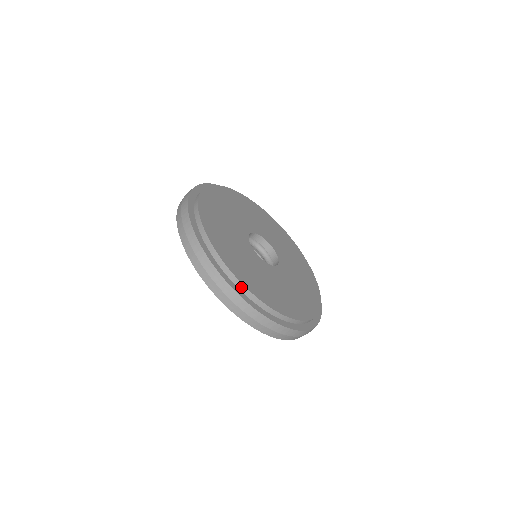
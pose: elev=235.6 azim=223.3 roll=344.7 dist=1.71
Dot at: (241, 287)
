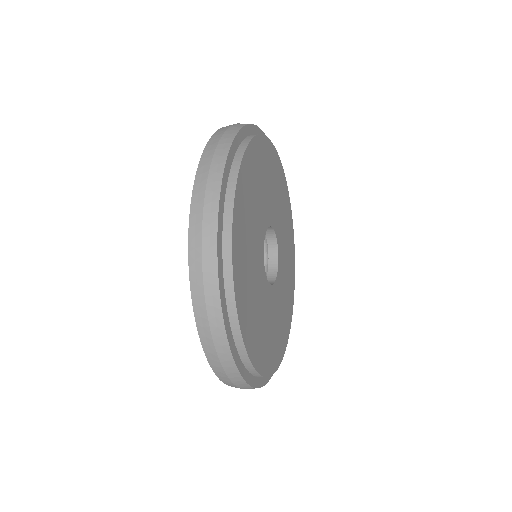
Dot at: occluded
